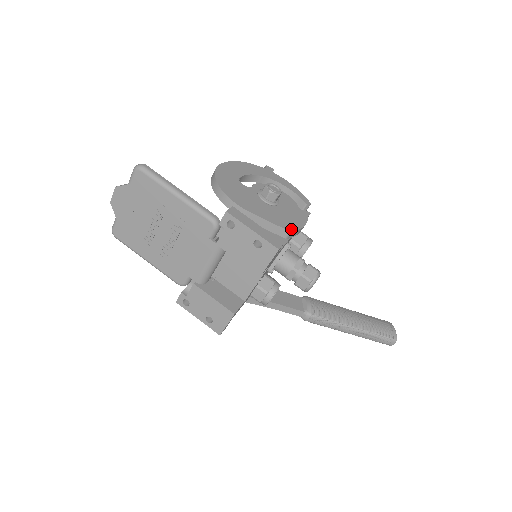
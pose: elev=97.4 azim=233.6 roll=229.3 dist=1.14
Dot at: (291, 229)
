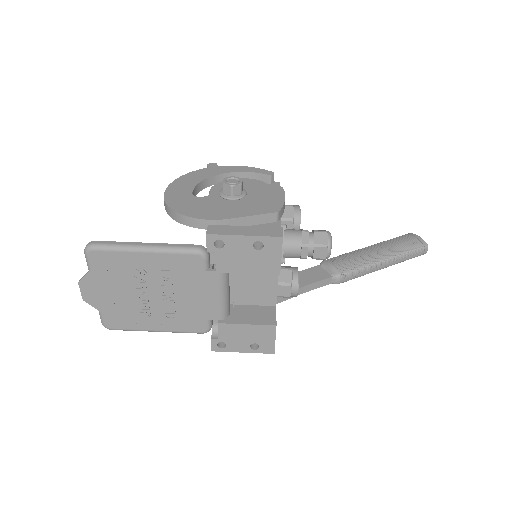
Dot at: (276, 209)
